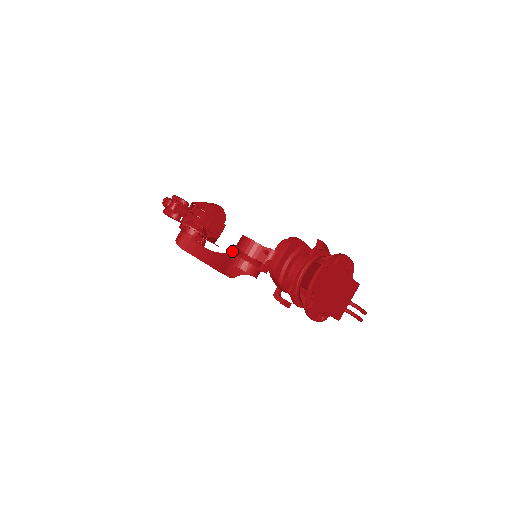
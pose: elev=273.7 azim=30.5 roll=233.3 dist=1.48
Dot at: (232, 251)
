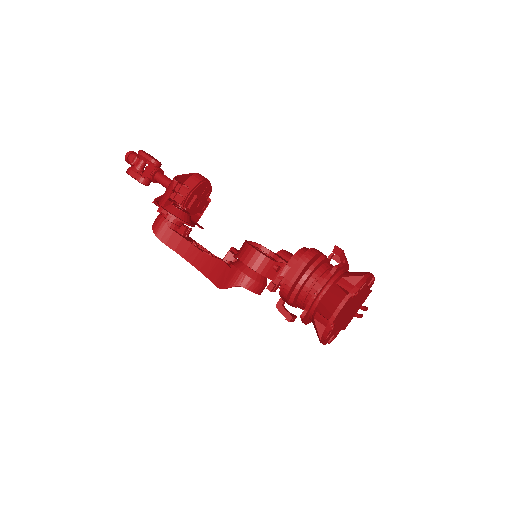
Dot at: (230, 257)
